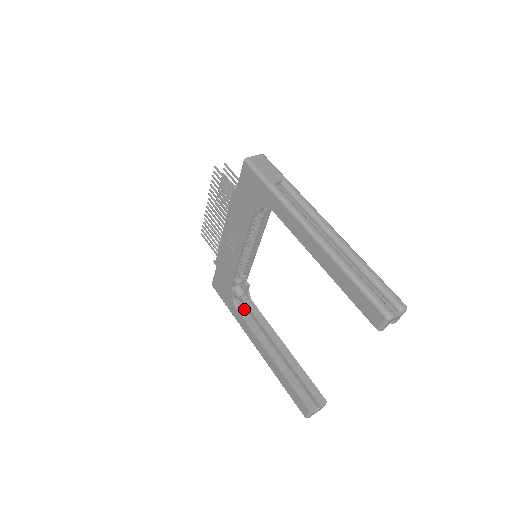
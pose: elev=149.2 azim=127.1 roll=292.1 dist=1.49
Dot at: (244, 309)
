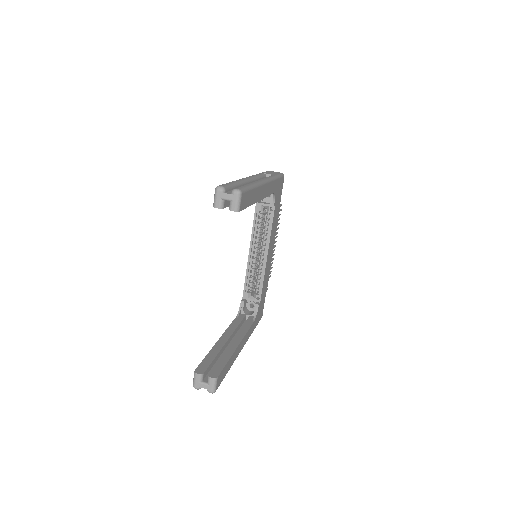
Dot at: (241, 319)
